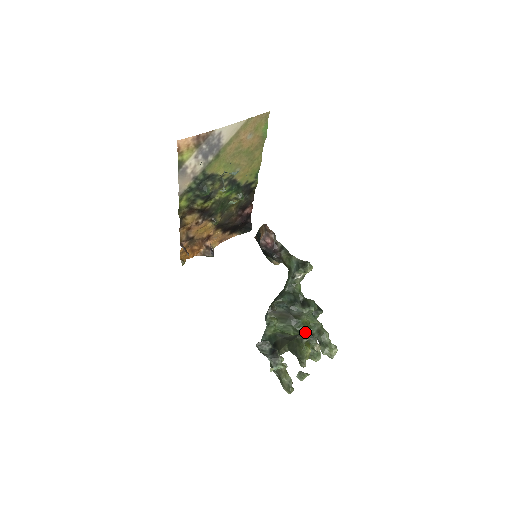
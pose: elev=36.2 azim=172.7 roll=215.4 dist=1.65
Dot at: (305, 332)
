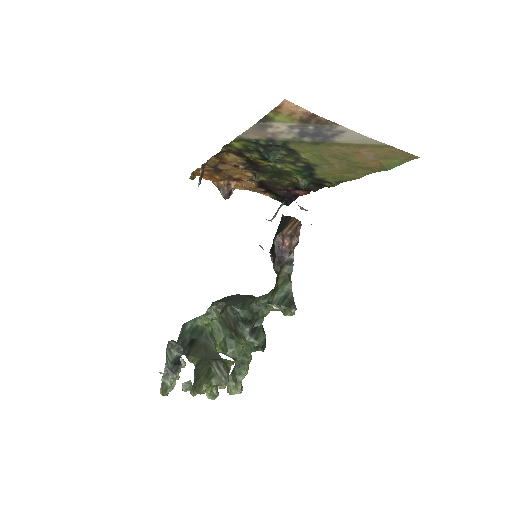
Dot at: (226, 363)
